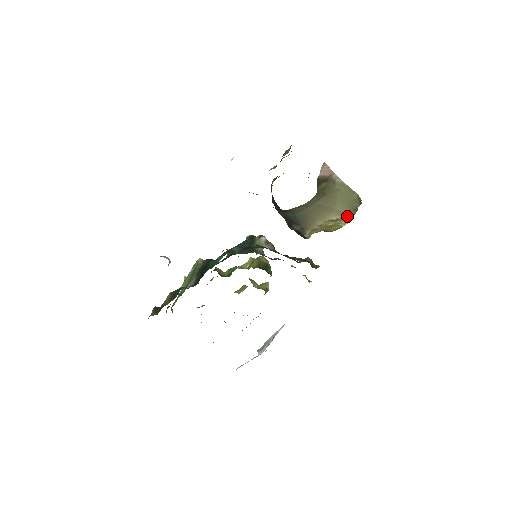
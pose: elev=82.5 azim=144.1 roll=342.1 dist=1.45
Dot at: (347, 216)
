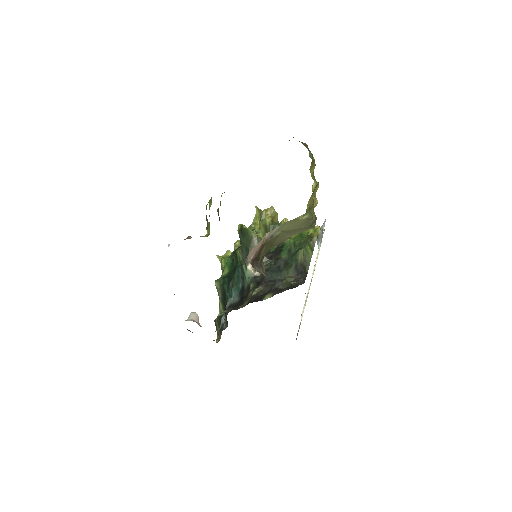
Dot at: occluded
